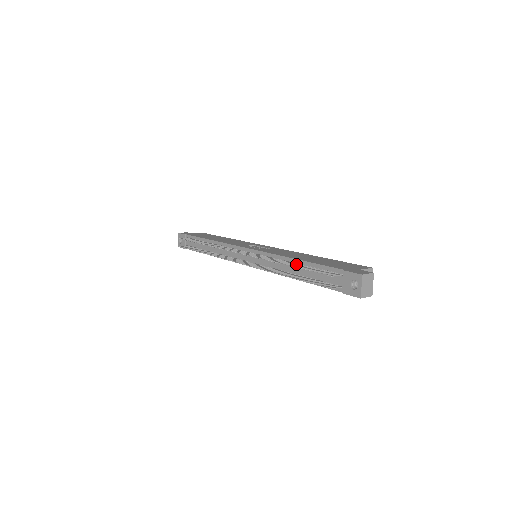
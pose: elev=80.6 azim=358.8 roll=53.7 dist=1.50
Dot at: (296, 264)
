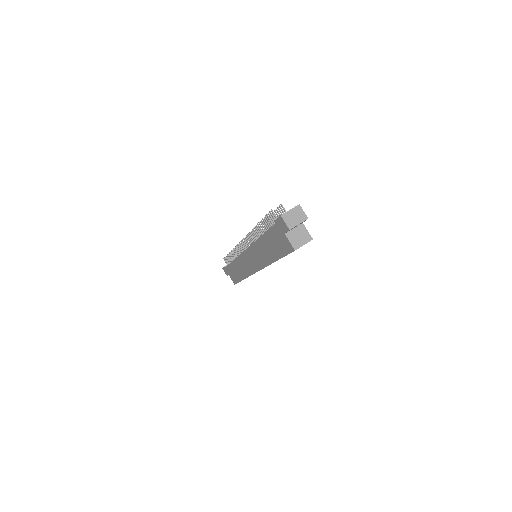
Dot at: occluded
